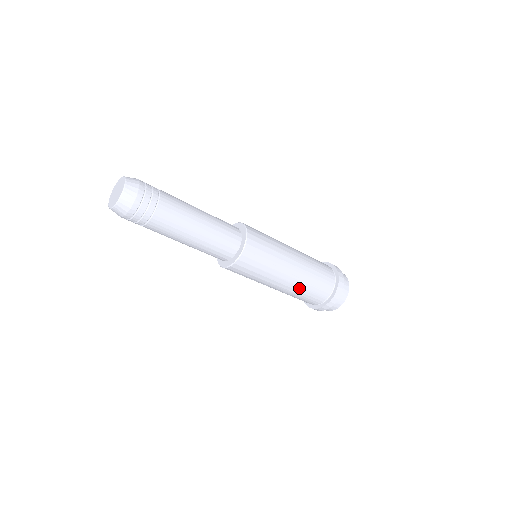
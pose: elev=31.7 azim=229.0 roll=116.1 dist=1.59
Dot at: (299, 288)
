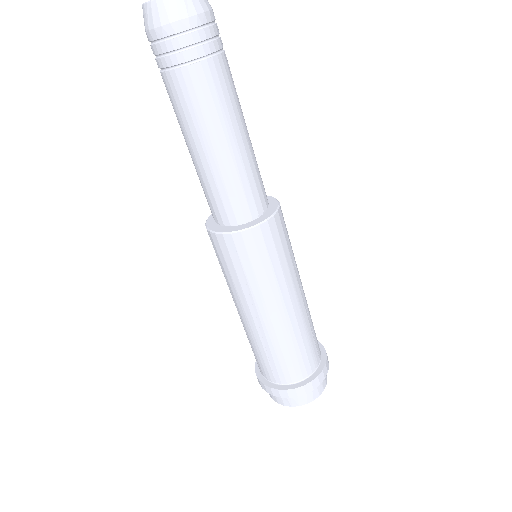
Dot at: (302, 326)
